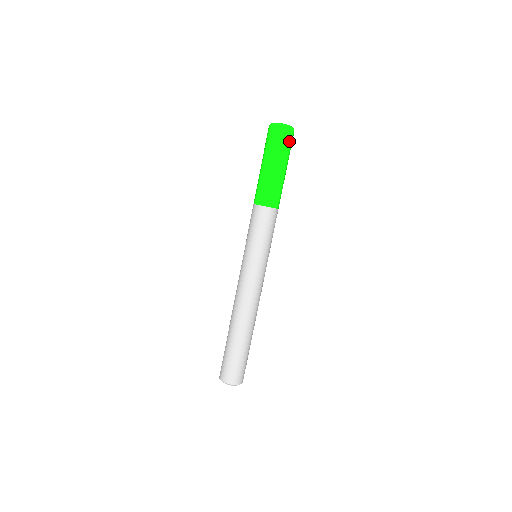
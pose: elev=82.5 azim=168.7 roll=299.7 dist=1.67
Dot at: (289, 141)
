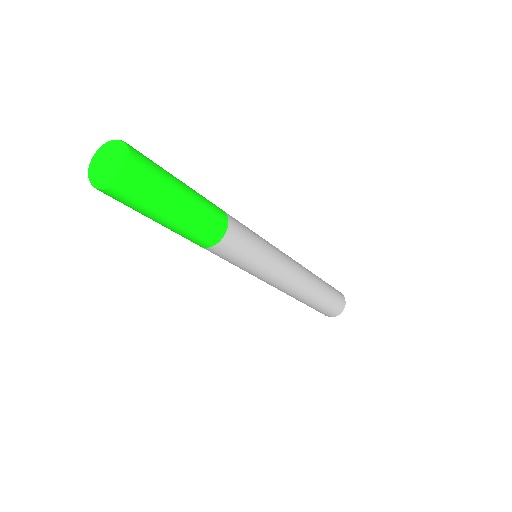
Dot at: (142, 181)
